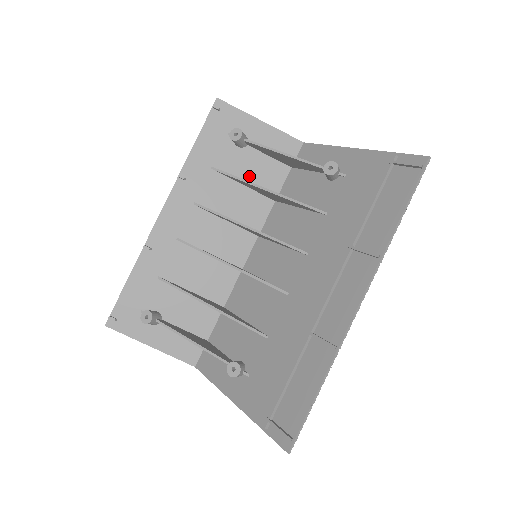
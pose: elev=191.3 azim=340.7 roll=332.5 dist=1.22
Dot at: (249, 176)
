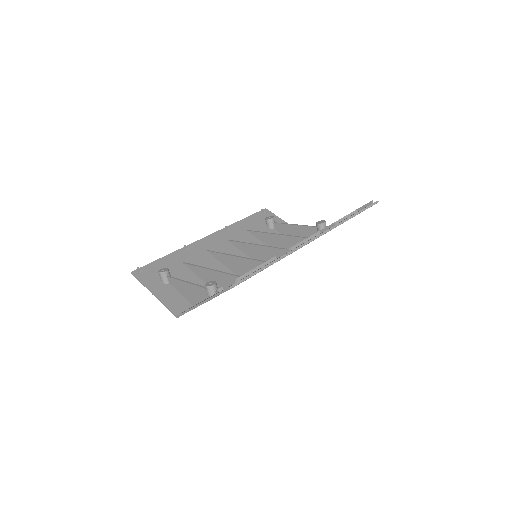
Dot at: occluded
